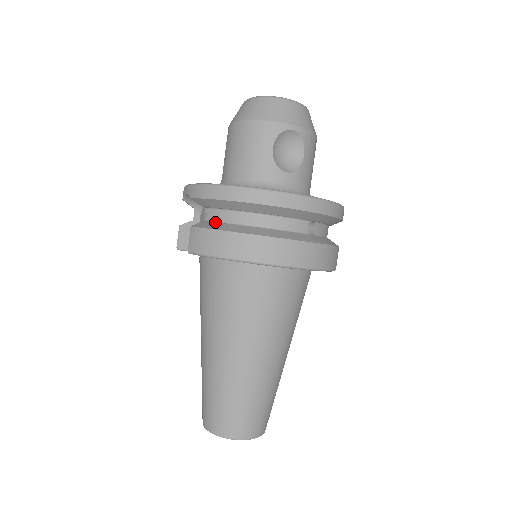
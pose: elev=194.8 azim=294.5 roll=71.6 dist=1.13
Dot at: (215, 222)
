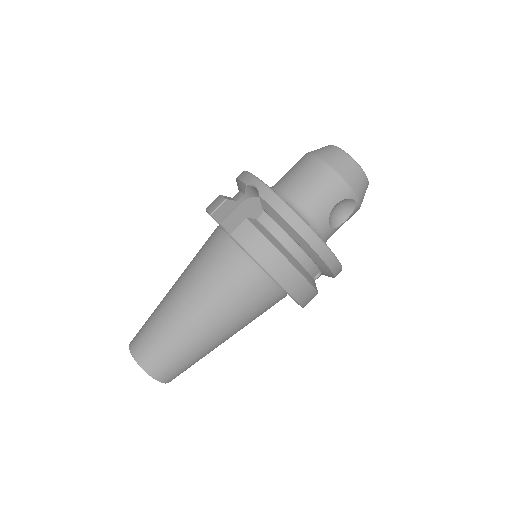
Dot at: (267, 229)
